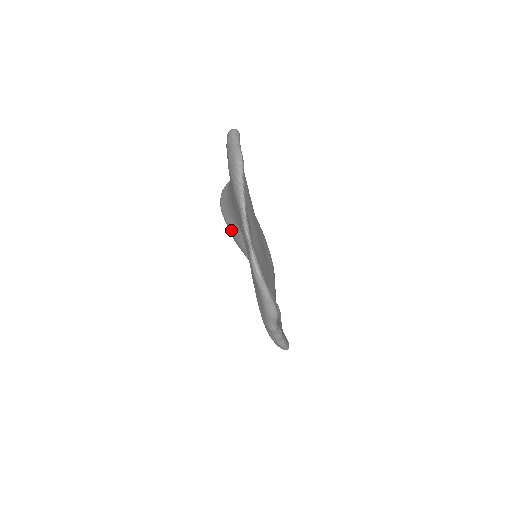
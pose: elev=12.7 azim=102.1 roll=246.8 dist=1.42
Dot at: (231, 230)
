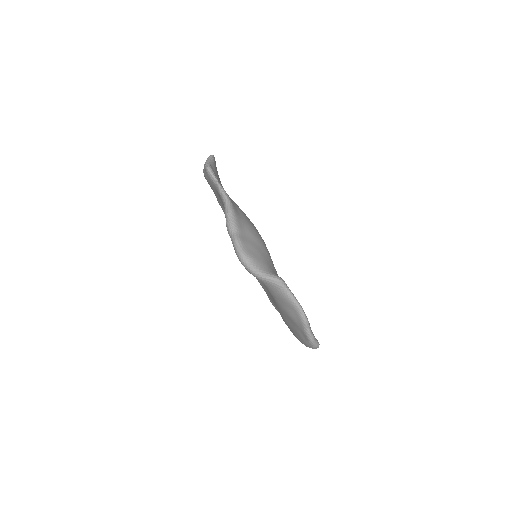
Dot at: occluded
